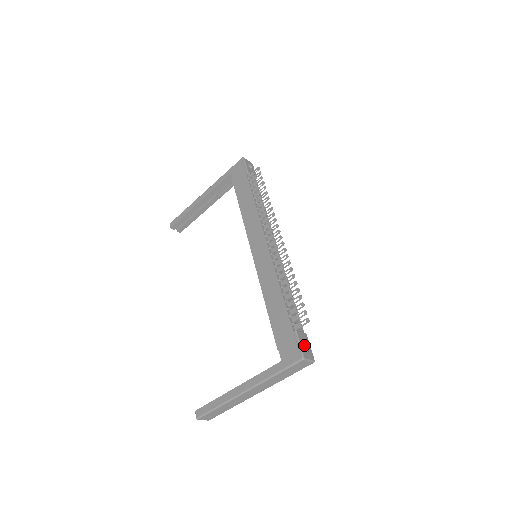
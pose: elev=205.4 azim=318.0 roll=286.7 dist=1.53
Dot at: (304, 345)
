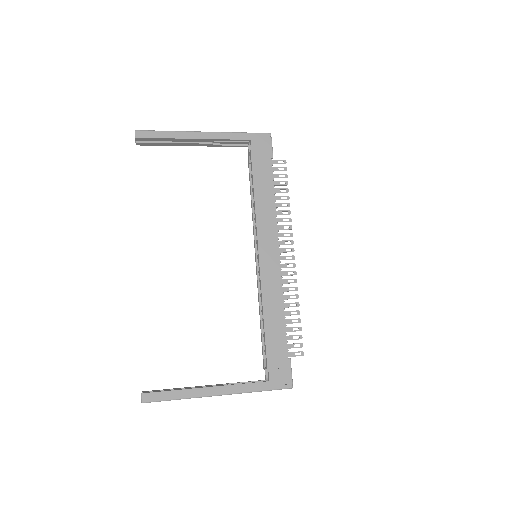
Dot at: occluded
